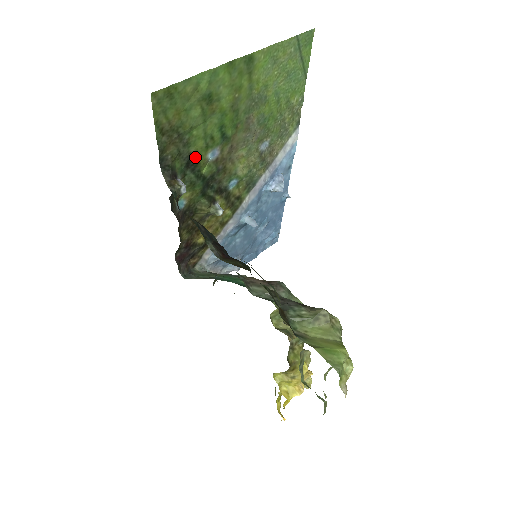
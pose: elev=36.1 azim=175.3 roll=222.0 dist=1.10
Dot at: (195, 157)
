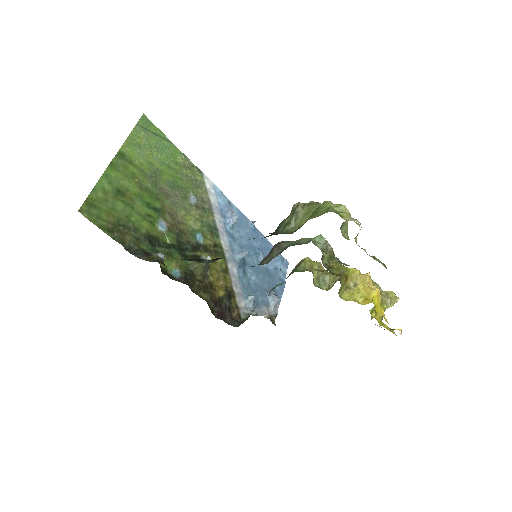
Dot at: (151, 235)
